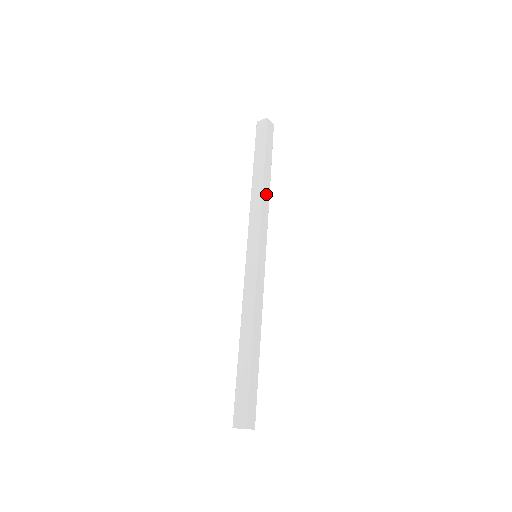
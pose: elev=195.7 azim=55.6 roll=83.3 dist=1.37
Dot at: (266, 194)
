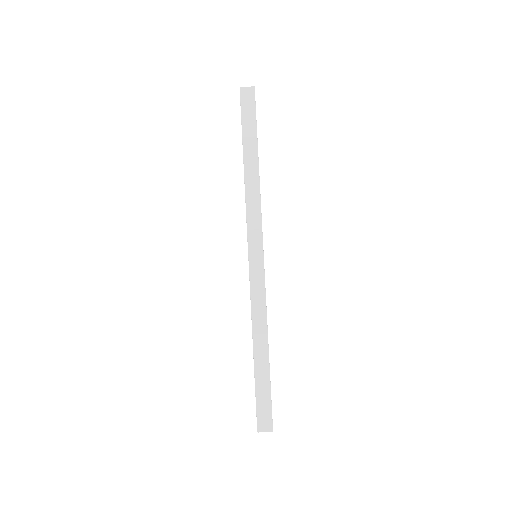
Dot at: (253, 183)
